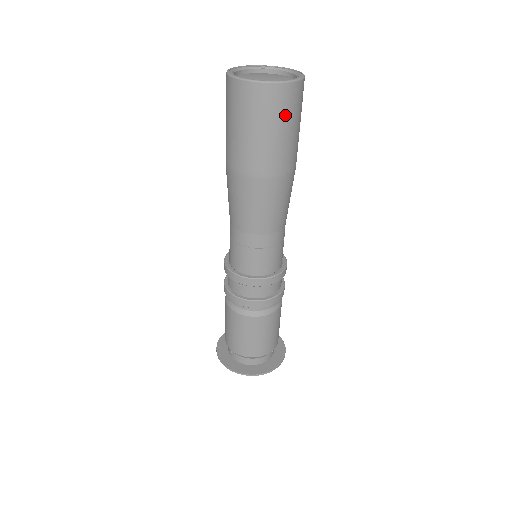
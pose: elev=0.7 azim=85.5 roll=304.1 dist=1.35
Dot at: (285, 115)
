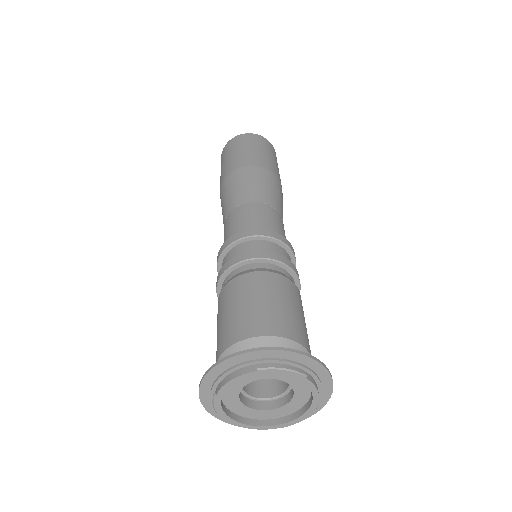
Dot at: (269, 150)
